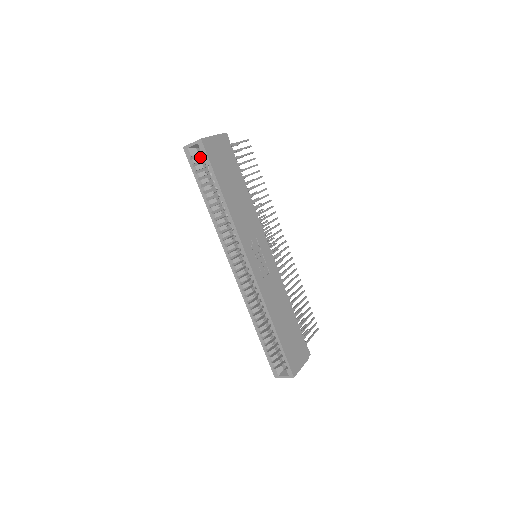
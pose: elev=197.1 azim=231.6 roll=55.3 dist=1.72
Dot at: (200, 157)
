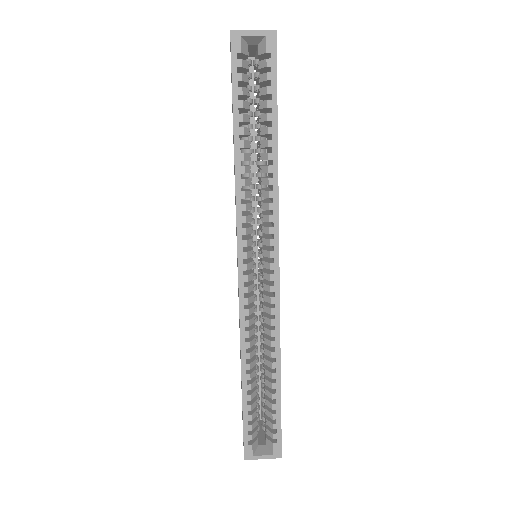
Dot at: (248, 62)
